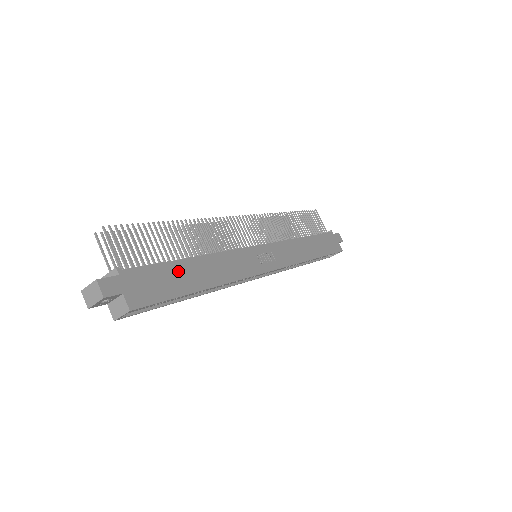
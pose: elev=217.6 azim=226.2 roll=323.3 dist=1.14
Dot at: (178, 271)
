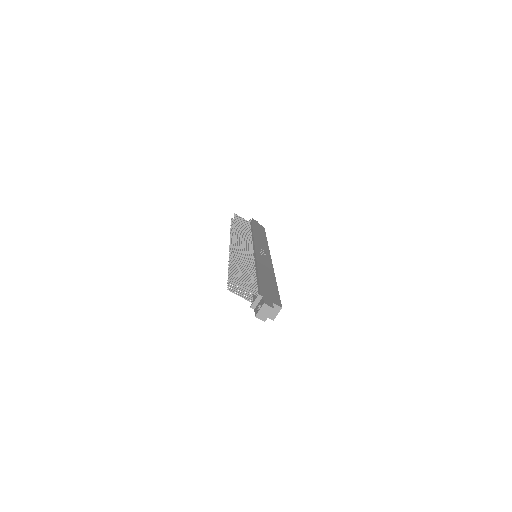
Dot at: (265, 281)
